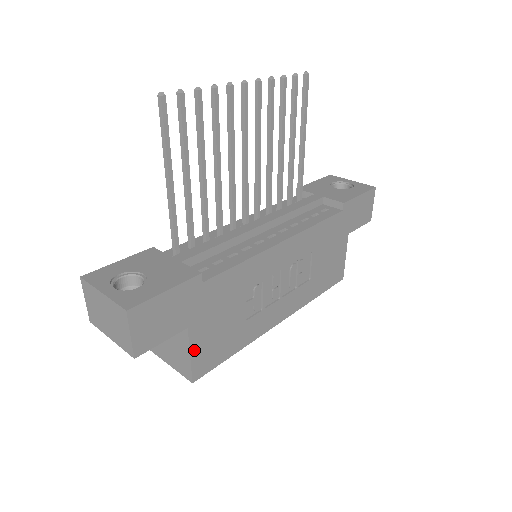
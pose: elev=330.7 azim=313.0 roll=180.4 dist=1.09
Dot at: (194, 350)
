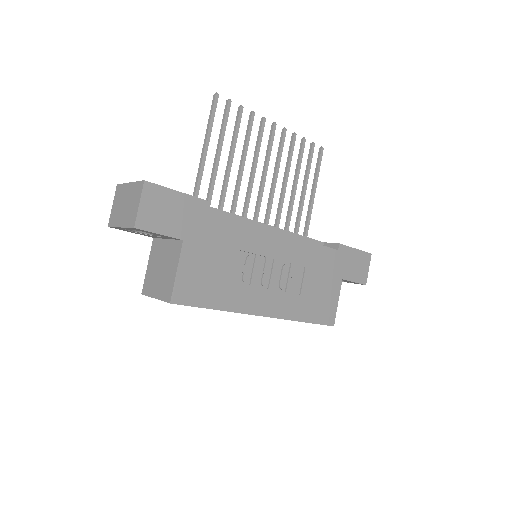
Dot at: (182, 268)
